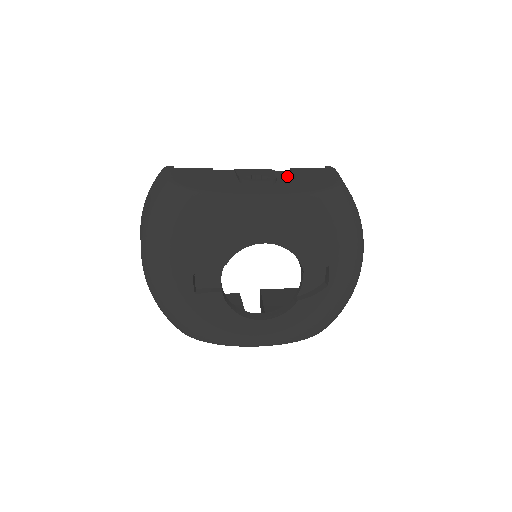
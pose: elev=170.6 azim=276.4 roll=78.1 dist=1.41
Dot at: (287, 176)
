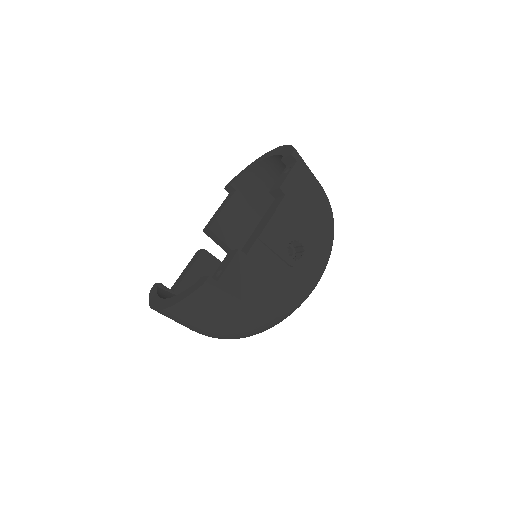
Dot at: (297, 217)
